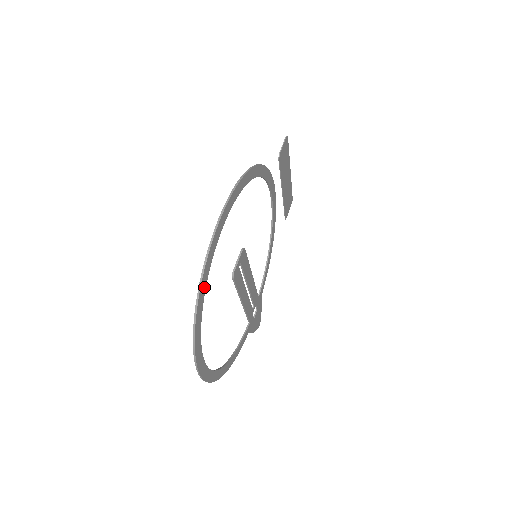
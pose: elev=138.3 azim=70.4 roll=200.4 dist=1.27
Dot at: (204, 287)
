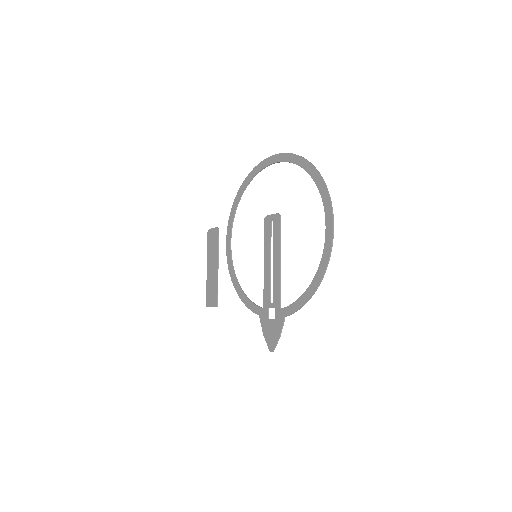
Dot at: (301, 164)
